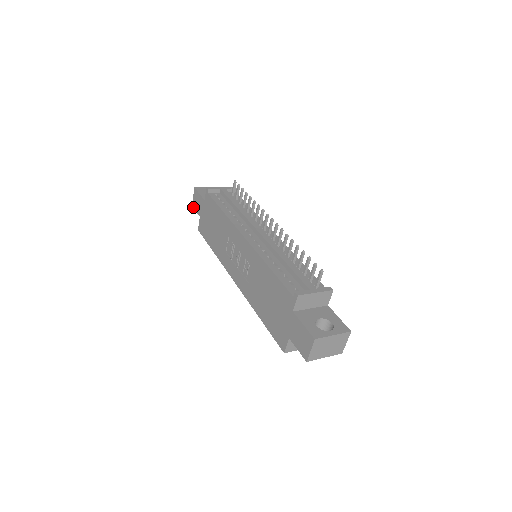
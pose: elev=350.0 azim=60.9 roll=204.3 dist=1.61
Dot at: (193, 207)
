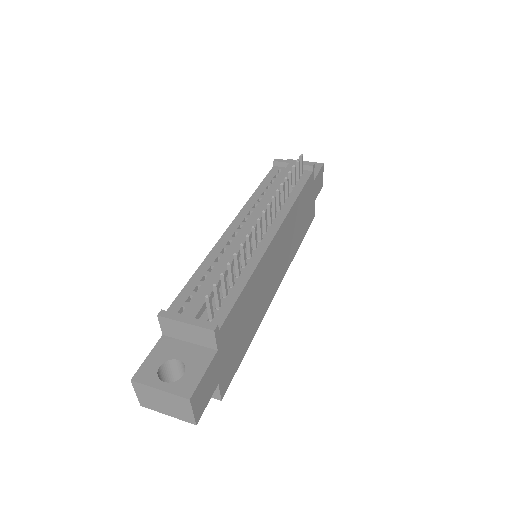
Dot at: occluded
